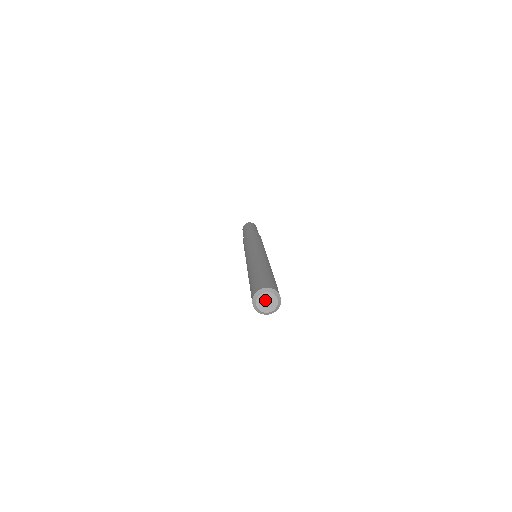
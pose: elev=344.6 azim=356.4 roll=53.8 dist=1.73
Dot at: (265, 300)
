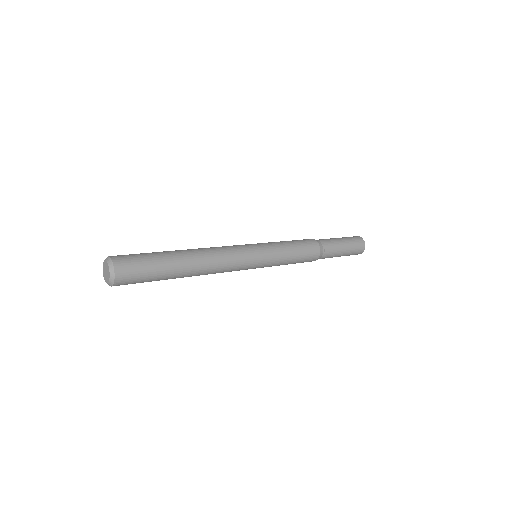
Dot at: (106, 268)
